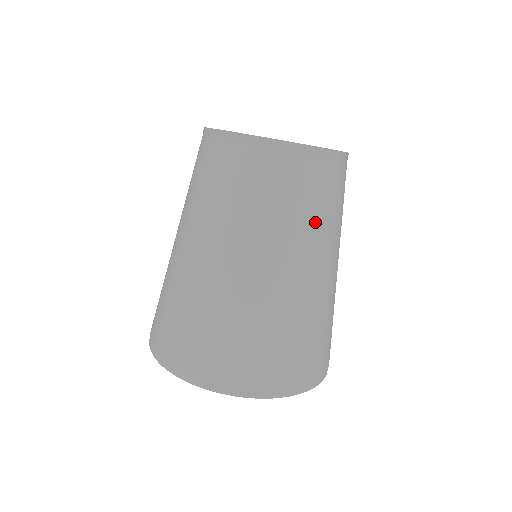
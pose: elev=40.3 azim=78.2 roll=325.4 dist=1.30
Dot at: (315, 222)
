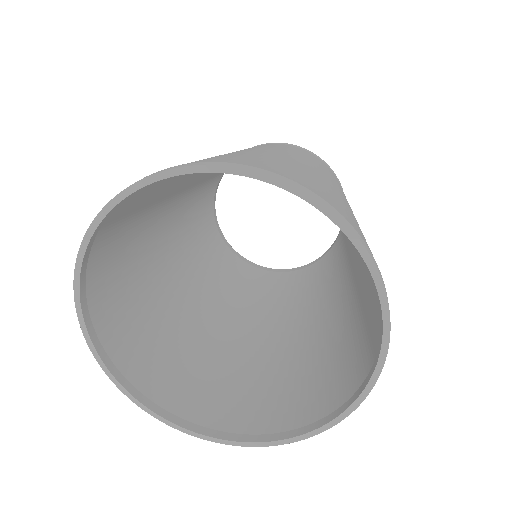
Dot at: occluded
